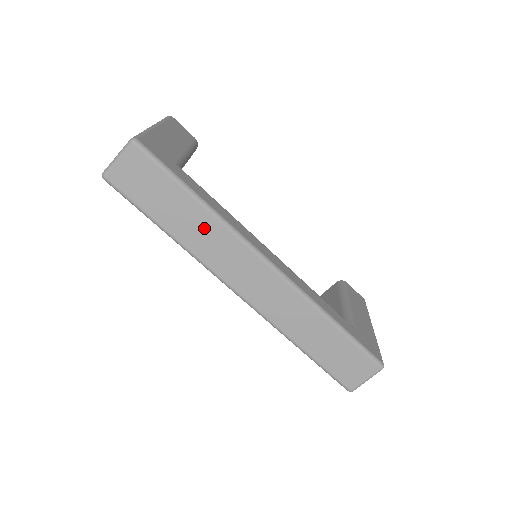
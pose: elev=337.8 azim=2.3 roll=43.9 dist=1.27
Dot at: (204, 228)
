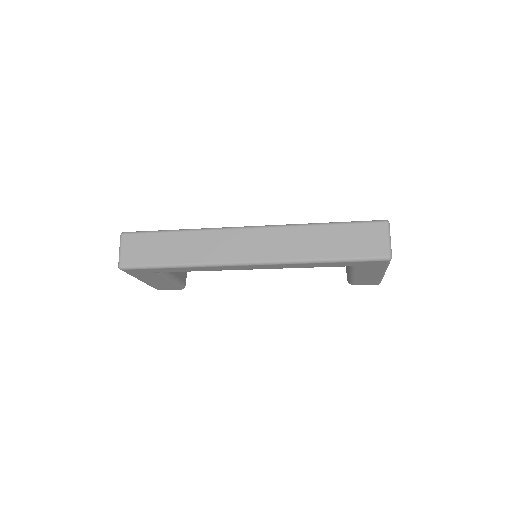
Dot at: (194, 243)
